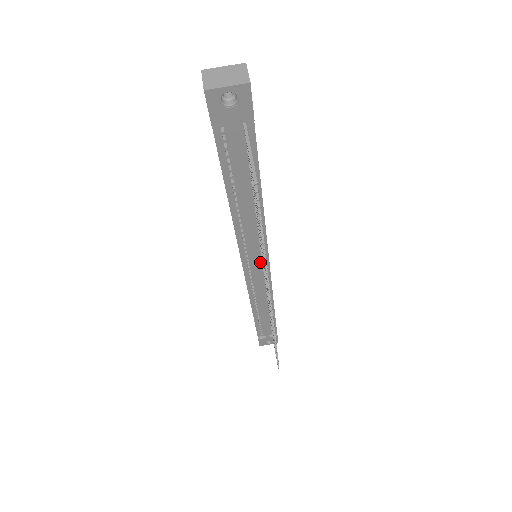
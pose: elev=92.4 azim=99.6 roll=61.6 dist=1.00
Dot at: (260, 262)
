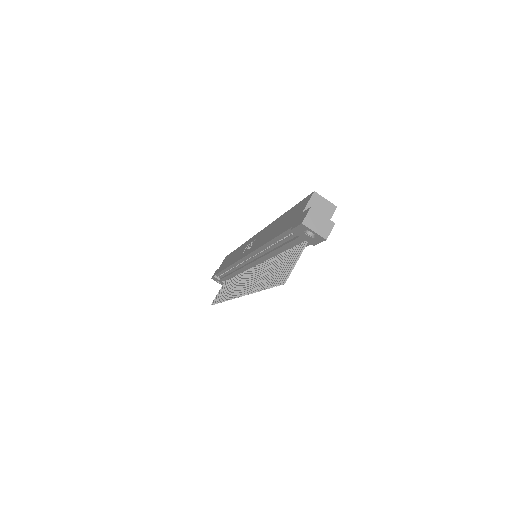
Dot at: (255, 264)
